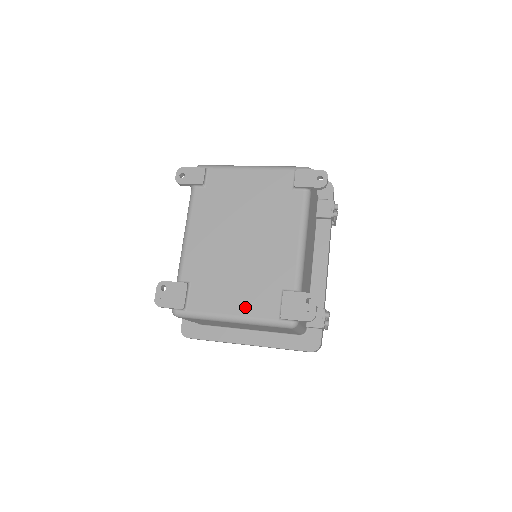
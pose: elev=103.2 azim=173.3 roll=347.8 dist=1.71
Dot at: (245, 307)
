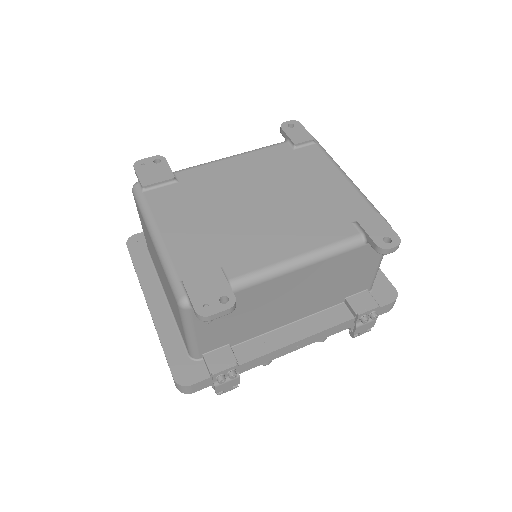
Dot at: (177, 241)
